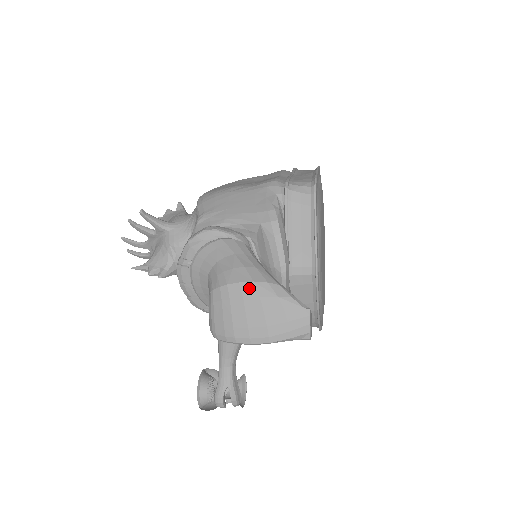
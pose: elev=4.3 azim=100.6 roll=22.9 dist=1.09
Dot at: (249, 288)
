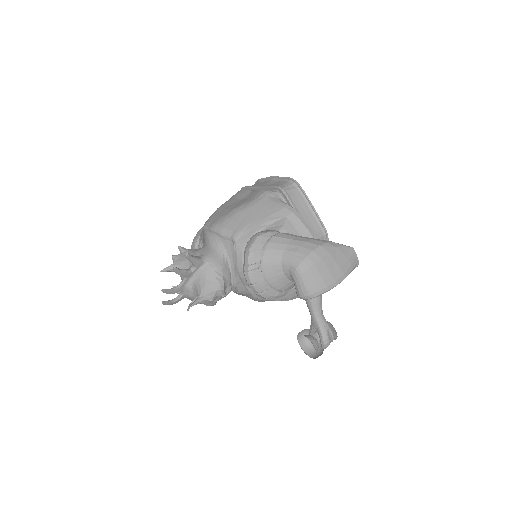
Dot at: (321, 251)
